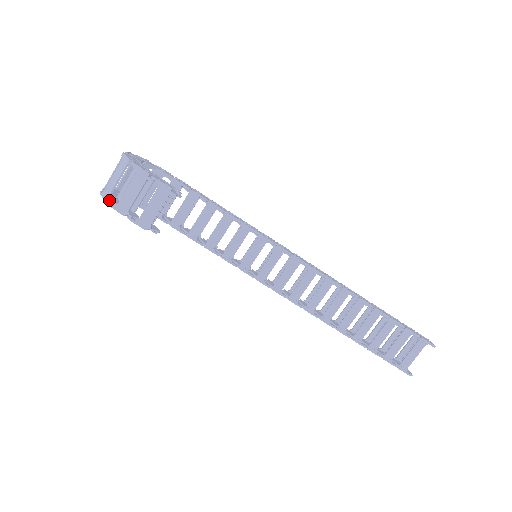
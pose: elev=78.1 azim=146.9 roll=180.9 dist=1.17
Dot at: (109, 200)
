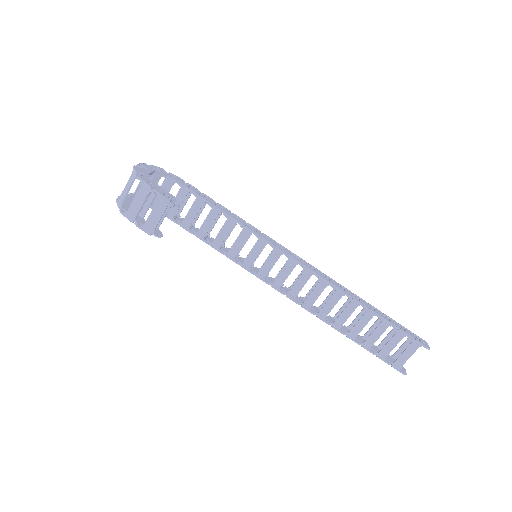
Dot at: (121, 208)
